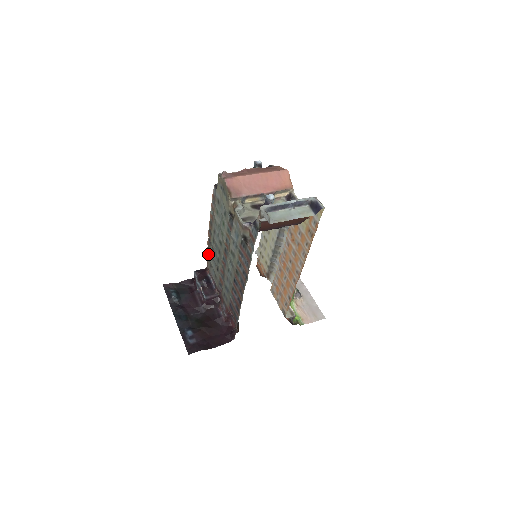
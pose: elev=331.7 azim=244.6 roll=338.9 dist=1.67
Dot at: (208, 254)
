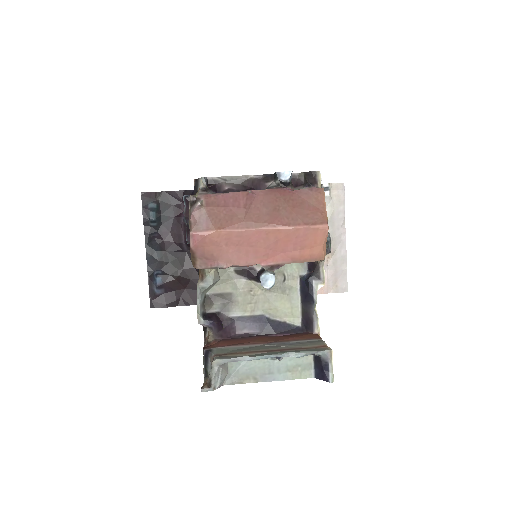
Dot at: occluded
